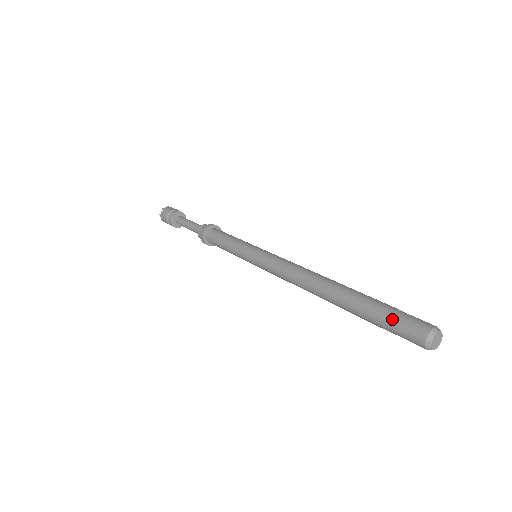
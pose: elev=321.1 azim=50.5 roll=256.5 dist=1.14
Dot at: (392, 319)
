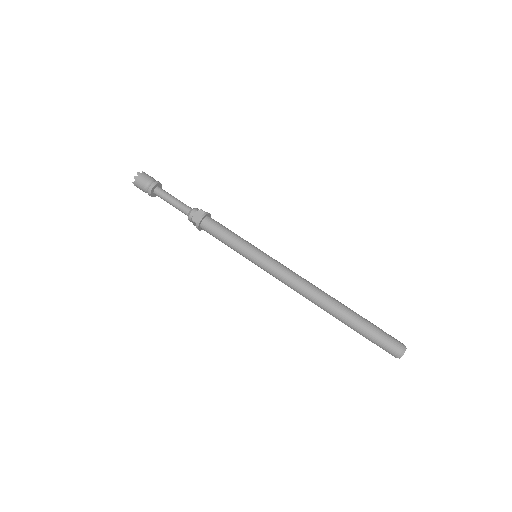
Dot at: (376, 340)
